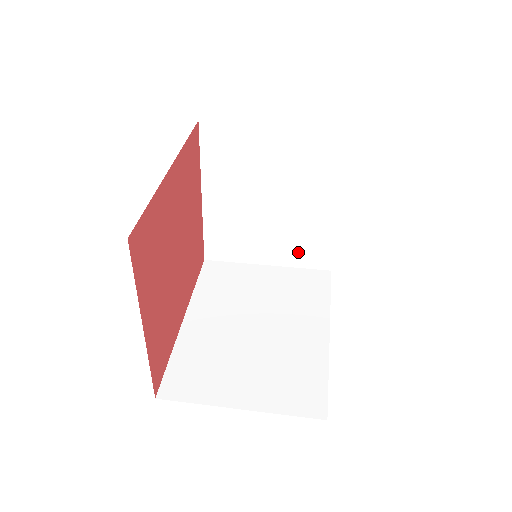
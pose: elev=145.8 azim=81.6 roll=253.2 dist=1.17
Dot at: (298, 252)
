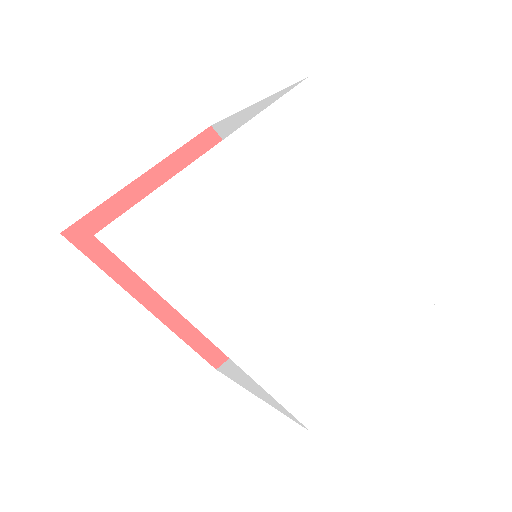
Dot at: occluded
